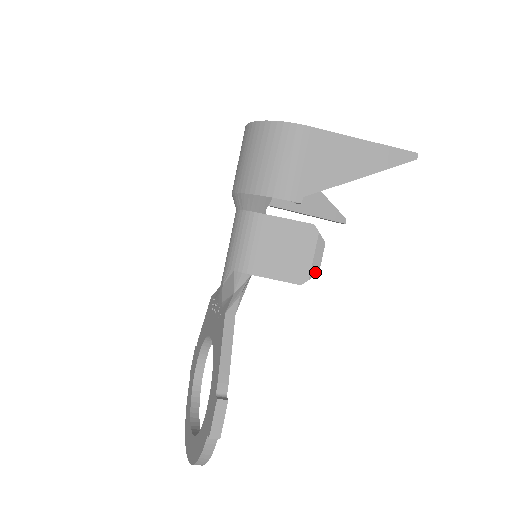
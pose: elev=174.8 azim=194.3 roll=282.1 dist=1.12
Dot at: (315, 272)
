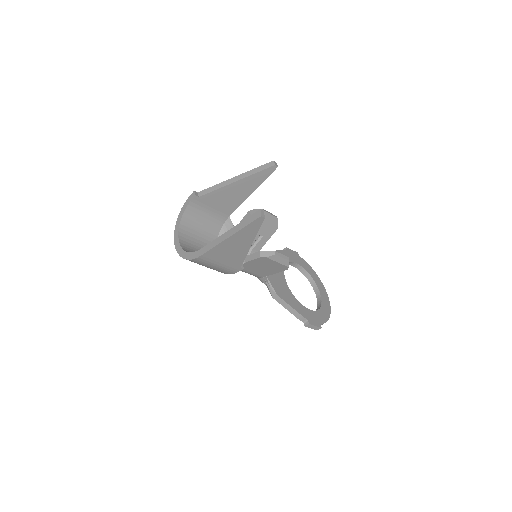
Dot at: (287, 263)
